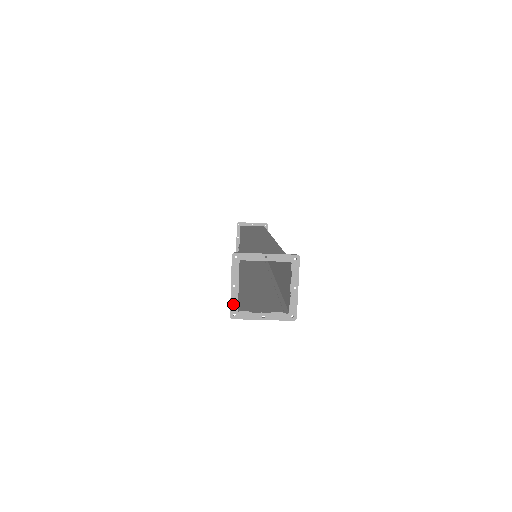
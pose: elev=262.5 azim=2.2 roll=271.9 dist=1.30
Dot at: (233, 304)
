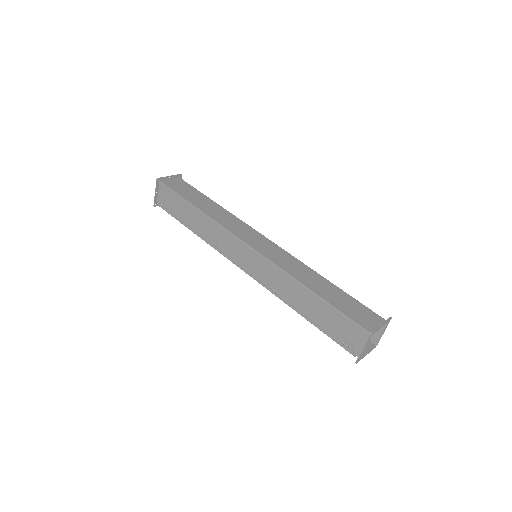
Dot at: (360, 357)
